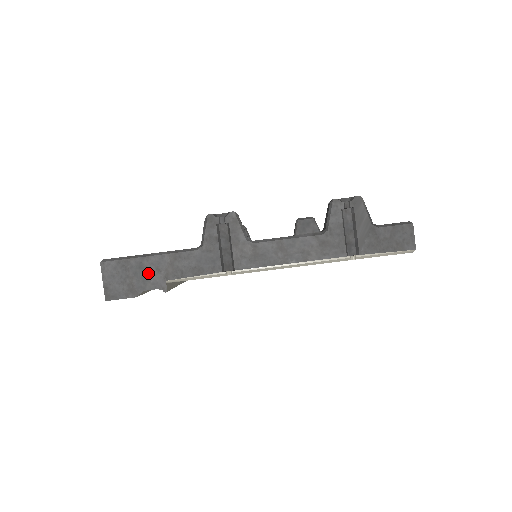
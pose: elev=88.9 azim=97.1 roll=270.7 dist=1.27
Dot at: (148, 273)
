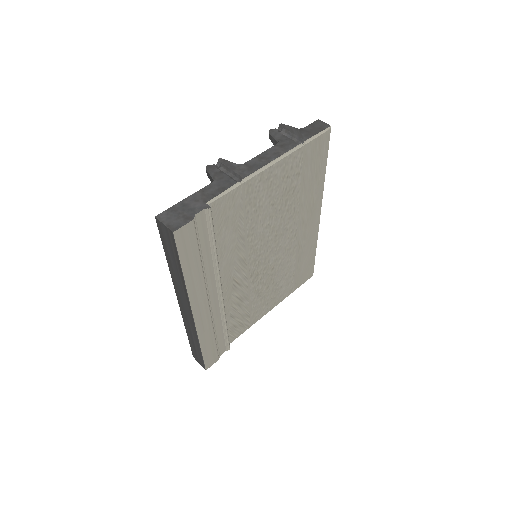
Dot at: (191, 206)
